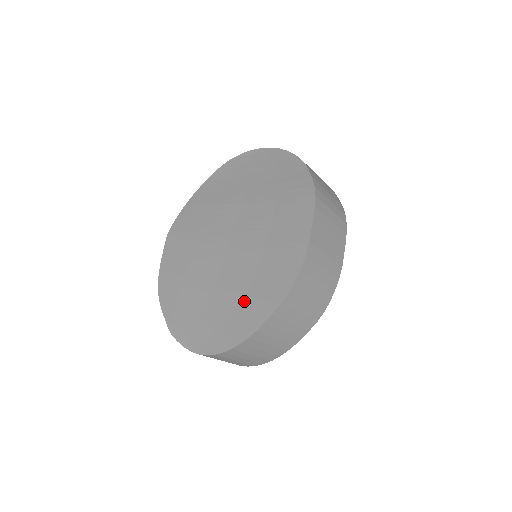
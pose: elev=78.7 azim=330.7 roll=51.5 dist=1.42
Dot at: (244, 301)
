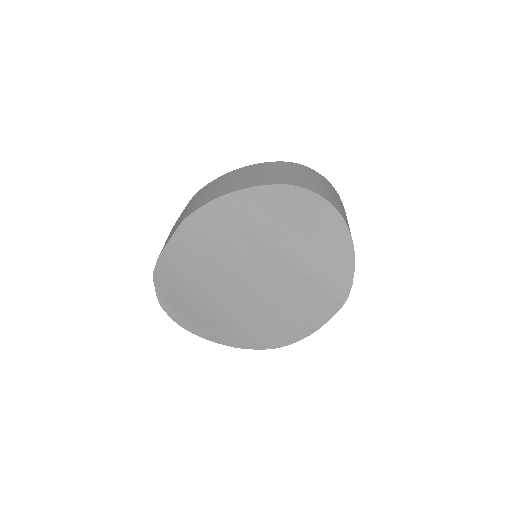
Dot at: (245, 330)
